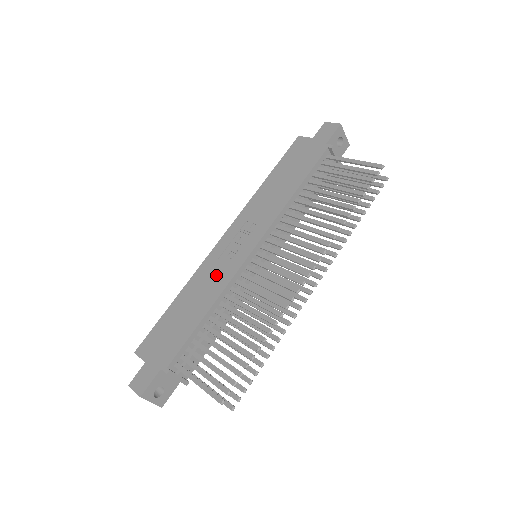
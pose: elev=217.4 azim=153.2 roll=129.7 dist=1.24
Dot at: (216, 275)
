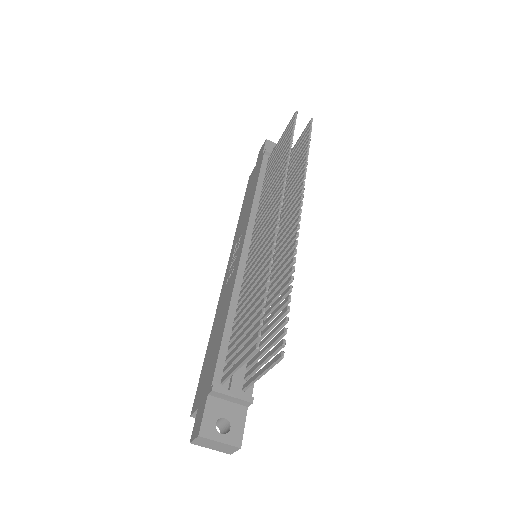
Dot at: (227, 292)
